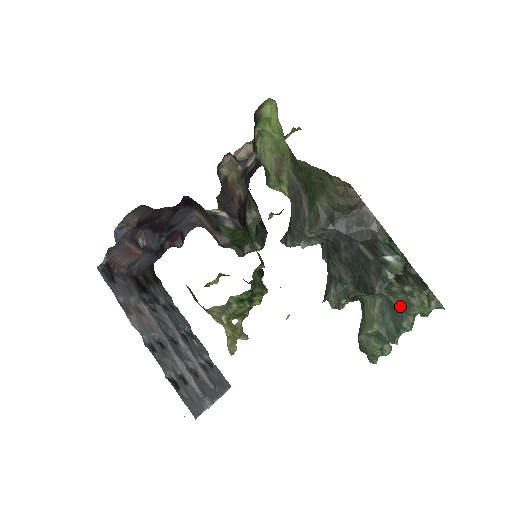
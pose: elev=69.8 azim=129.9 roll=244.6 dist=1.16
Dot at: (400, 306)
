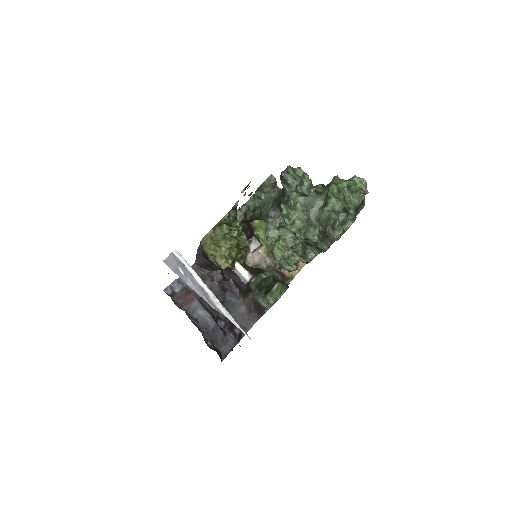
Dot at: occluded
